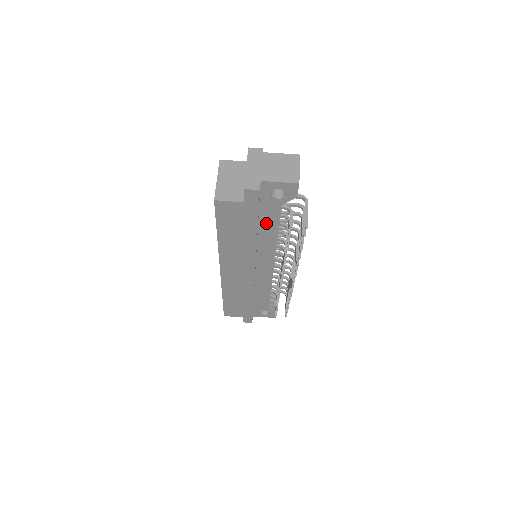
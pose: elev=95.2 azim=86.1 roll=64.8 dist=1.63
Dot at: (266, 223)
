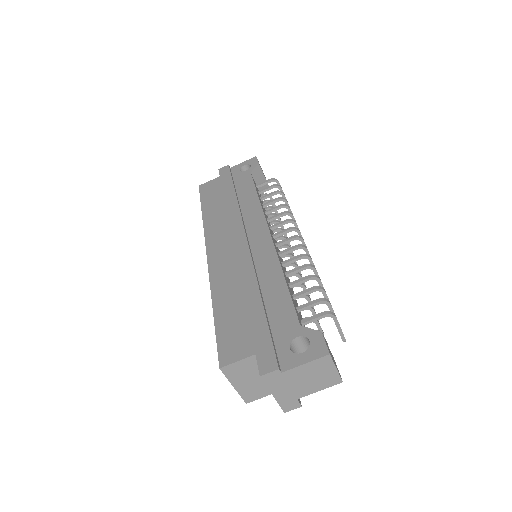
Dot at: occluded
